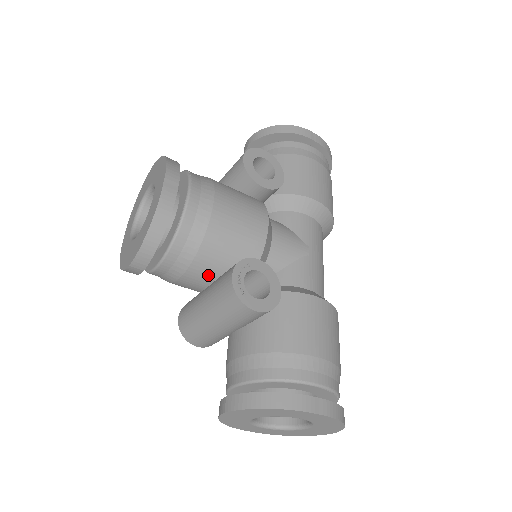
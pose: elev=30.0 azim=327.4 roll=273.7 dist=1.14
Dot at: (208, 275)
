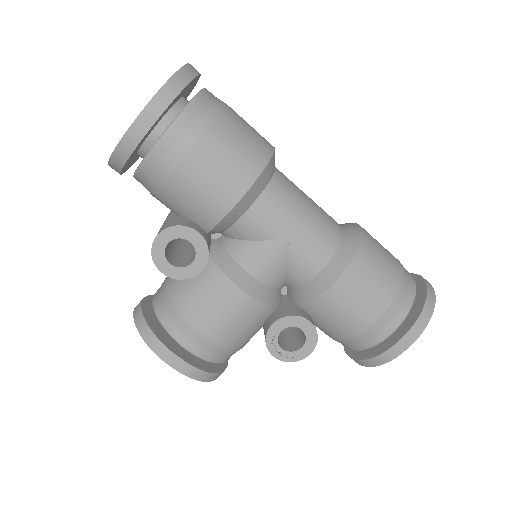
Dot at: occluded
